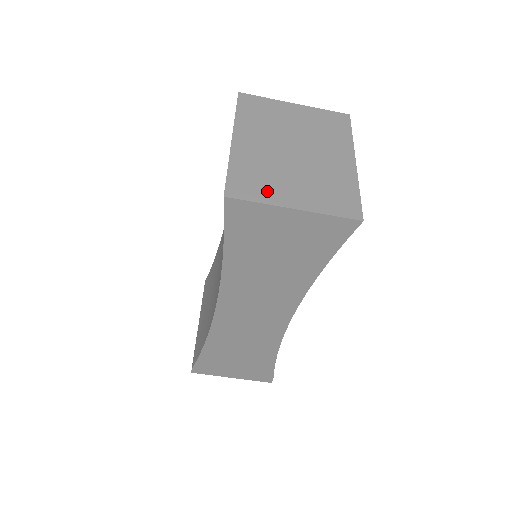
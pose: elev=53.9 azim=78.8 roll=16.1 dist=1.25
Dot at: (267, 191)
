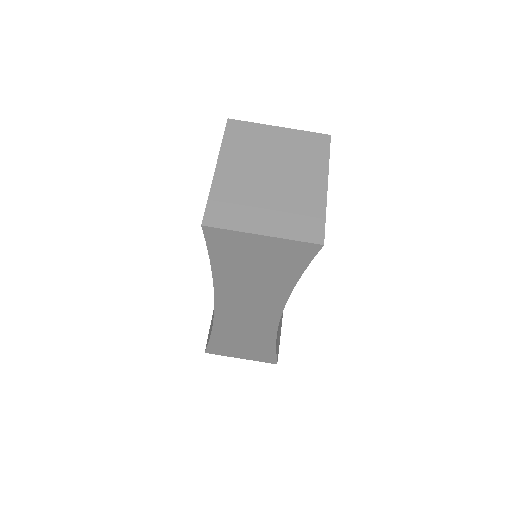
Dot at: (240, 219)
